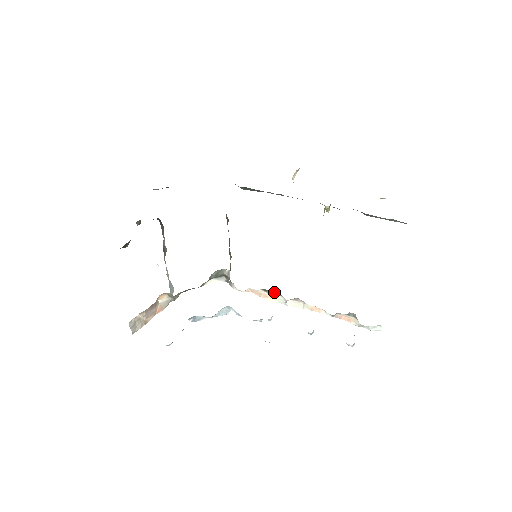
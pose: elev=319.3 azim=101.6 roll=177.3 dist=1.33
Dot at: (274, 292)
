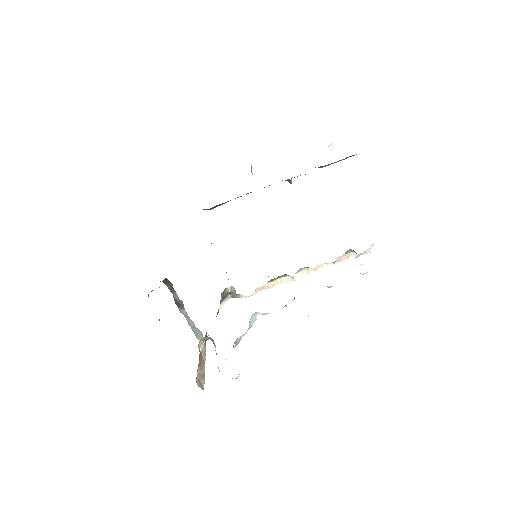
Dot at: (279, 277)
